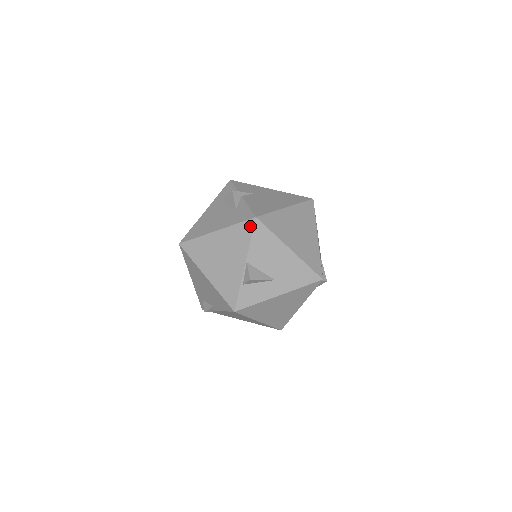
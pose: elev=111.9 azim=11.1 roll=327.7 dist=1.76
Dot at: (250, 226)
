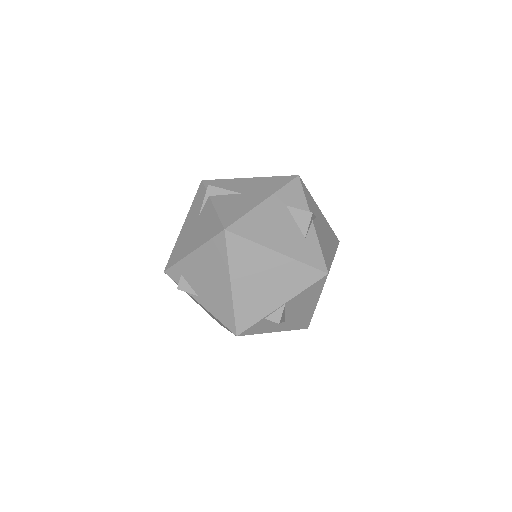
Dot at: (316, 277)
